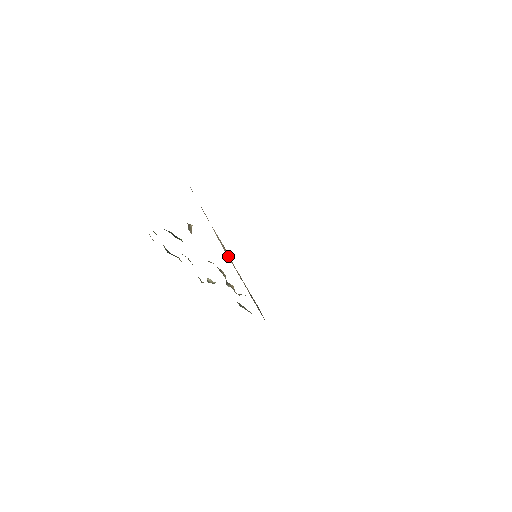
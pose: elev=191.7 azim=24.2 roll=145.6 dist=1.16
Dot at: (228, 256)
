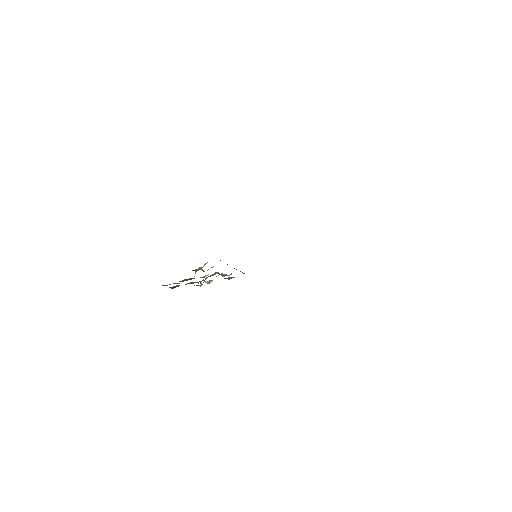
Dot at: occluded
